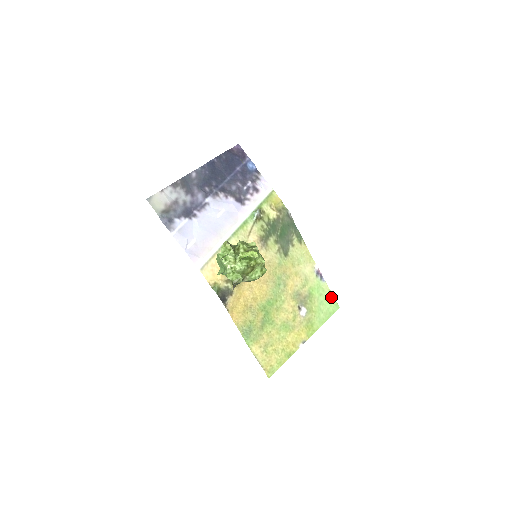
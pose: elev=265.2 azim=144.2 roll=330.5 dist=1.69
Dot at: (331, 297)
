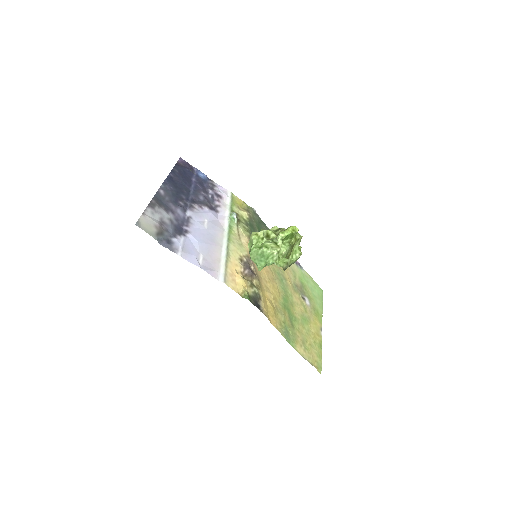
Dot at: (314, 282)
